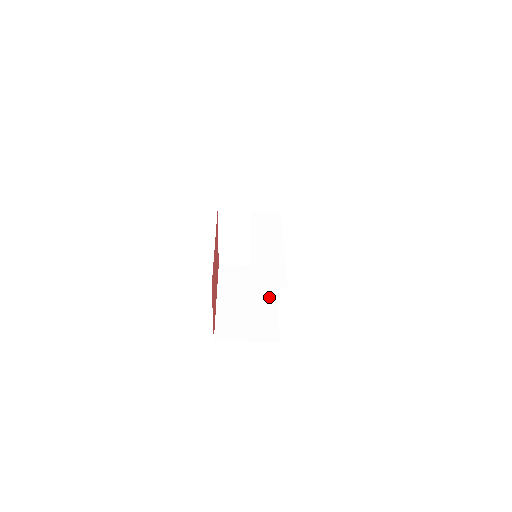
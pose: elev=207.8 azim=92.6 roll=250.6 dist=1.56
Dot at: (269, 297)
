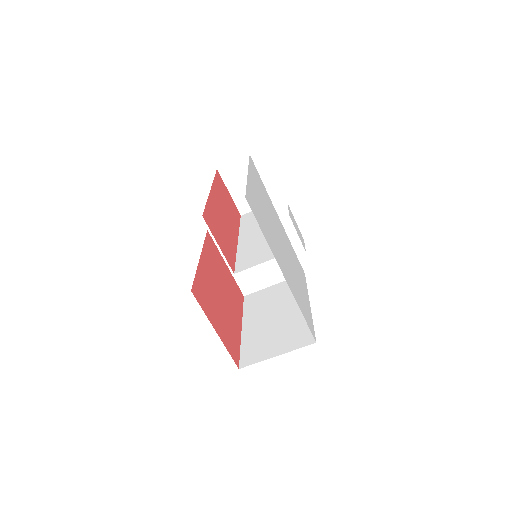
Dot at: occluded
